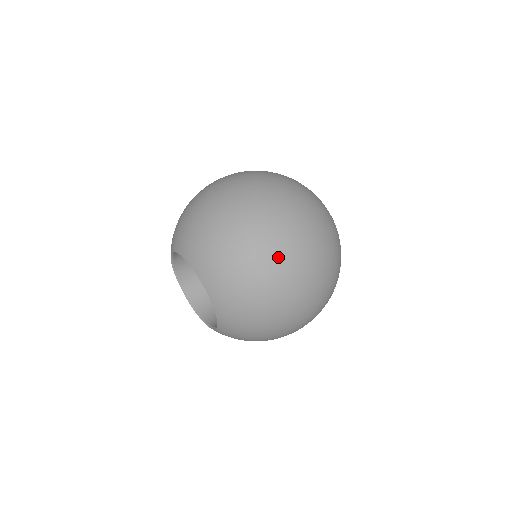
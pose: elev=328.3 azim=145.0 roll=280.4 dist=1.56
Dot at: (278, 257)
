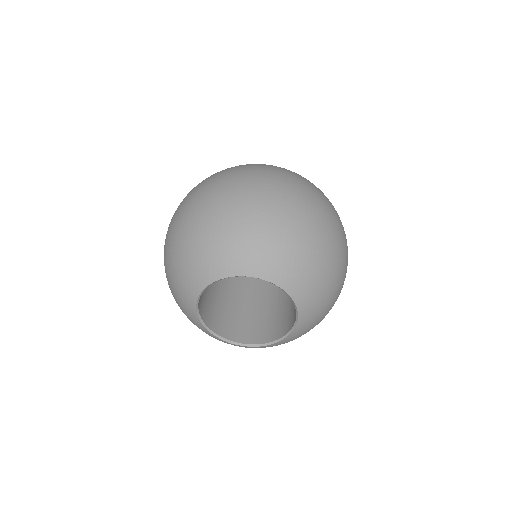
Dot at: (341, 240)
